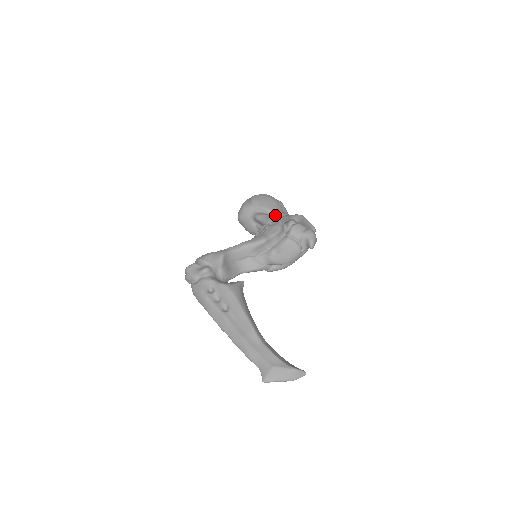
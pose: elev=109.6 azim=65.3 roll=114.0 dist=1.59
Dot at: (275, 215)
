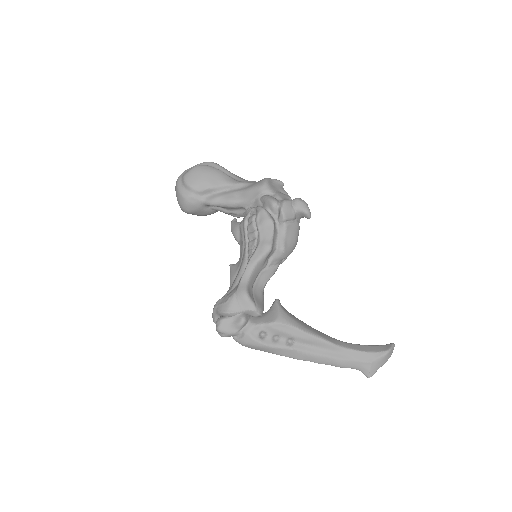
Dot at: (229, 189)
